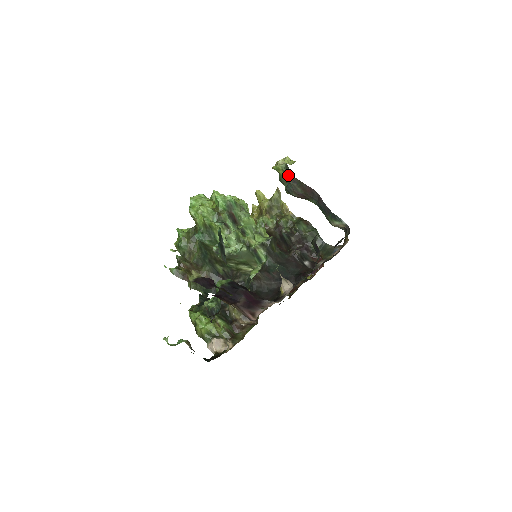
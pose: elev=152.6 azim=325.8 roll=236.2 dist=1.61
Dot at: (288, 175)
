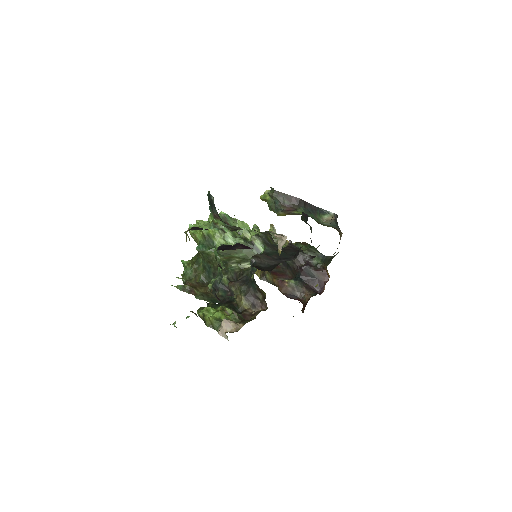
Dot at: (273, 192)
